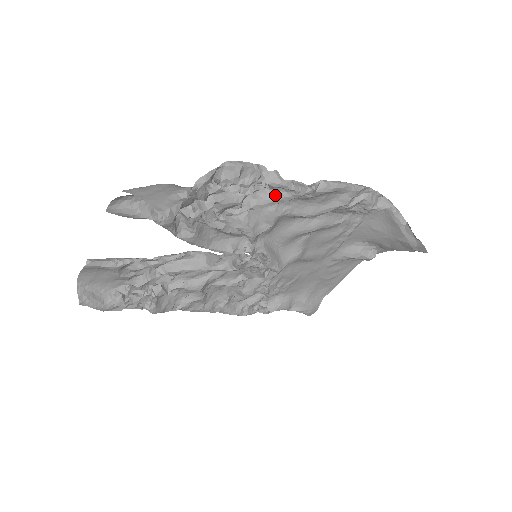
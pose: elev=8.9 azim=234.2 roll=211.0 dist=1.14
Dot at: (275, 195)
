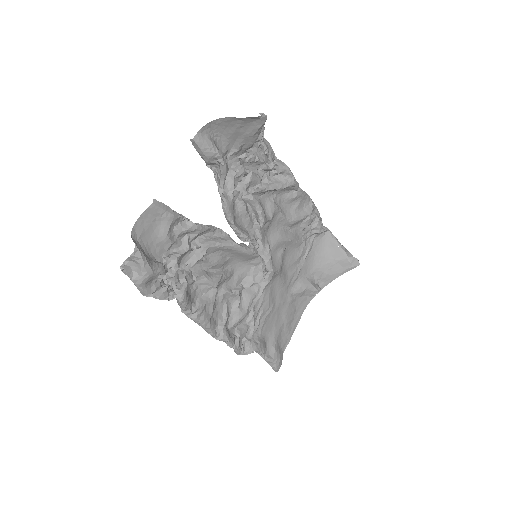
Dot at: (280, 181)
